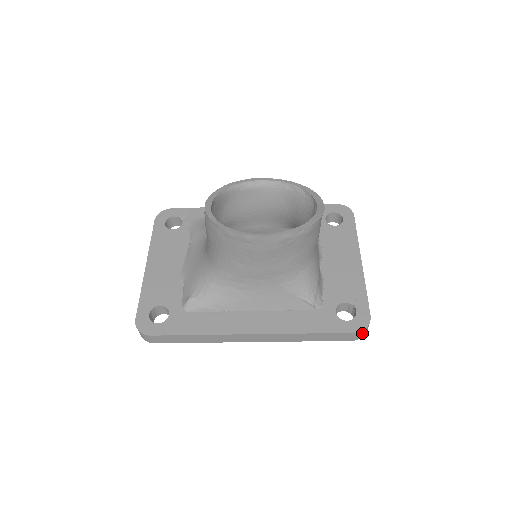
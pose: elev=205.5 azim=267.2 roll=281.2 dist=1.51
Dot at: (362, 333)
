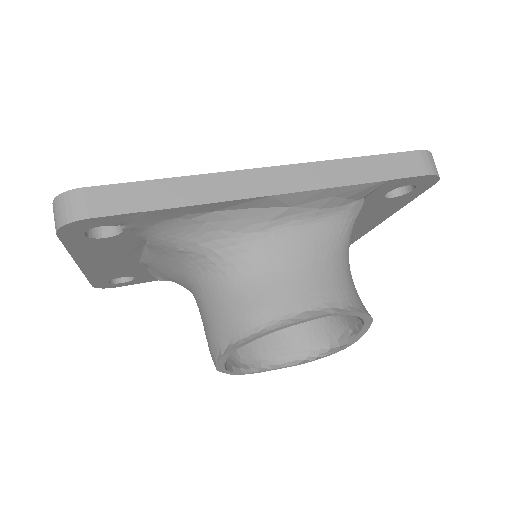
Dot at: occluded
